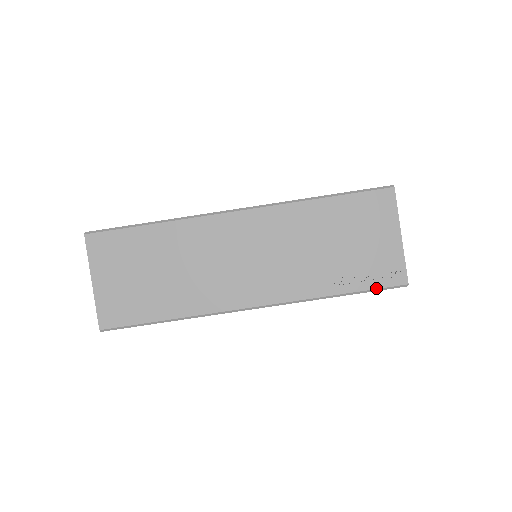
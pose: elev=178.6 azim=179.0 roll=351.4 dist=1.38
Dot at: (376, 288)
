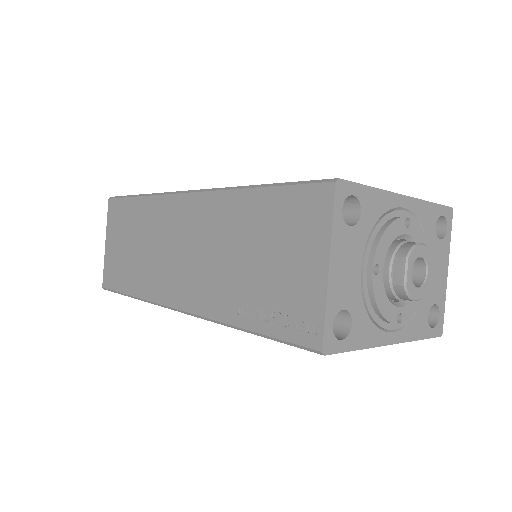
Dot at: (282, 339)
